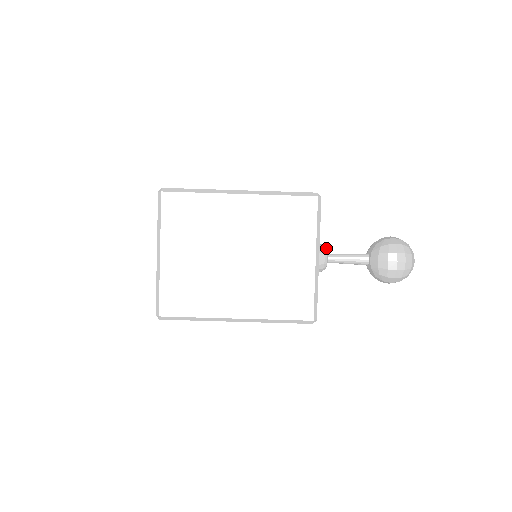
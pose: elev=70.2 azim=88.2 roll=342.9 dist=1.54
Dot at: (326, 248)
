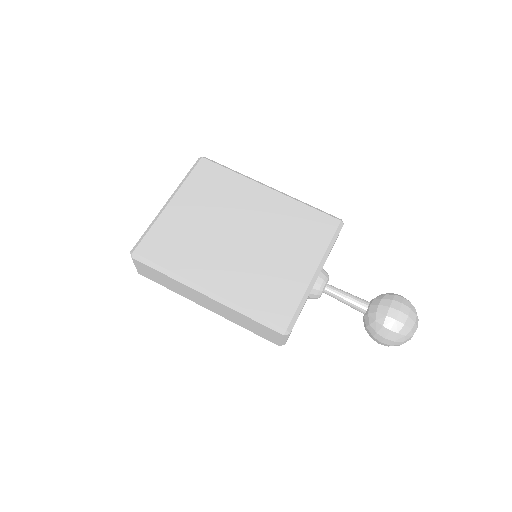
Dot at: occluded
